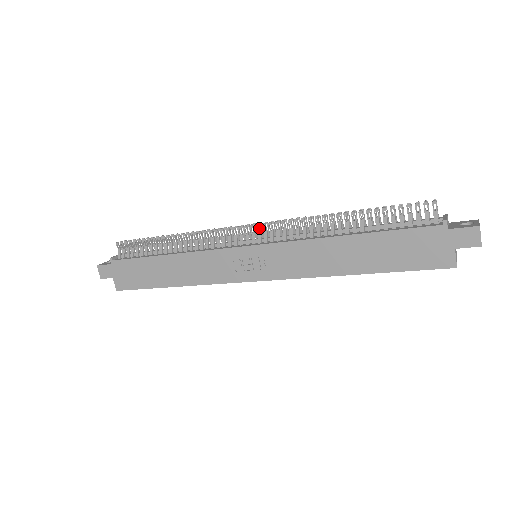
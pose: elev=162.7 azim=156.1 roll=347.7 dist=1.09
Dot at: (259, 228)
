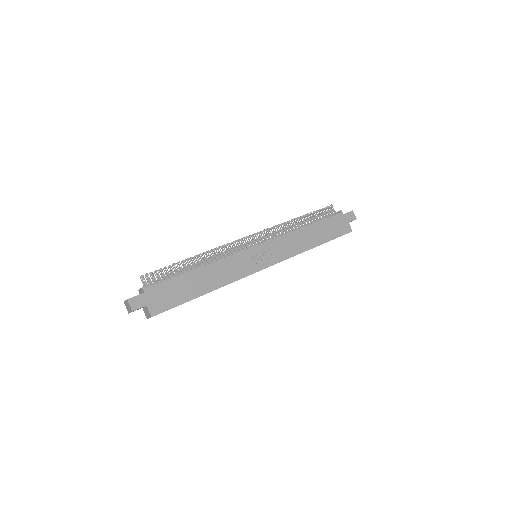
Dot at: (256, 236)
